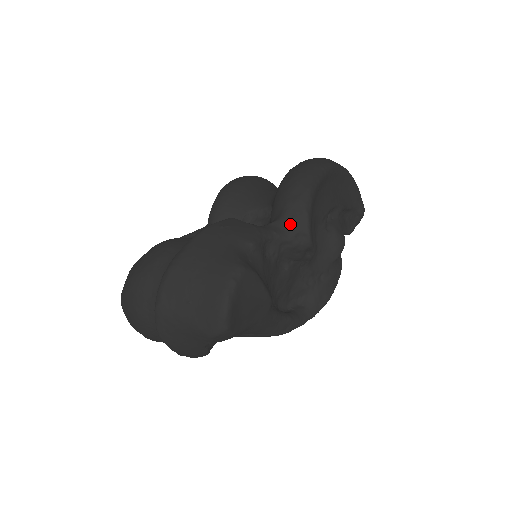
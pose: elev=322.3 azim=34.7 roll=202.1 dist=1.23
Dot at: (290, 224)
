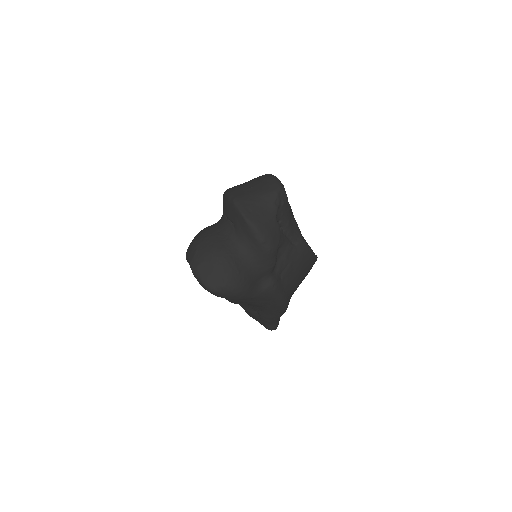
Dot at: occluded
